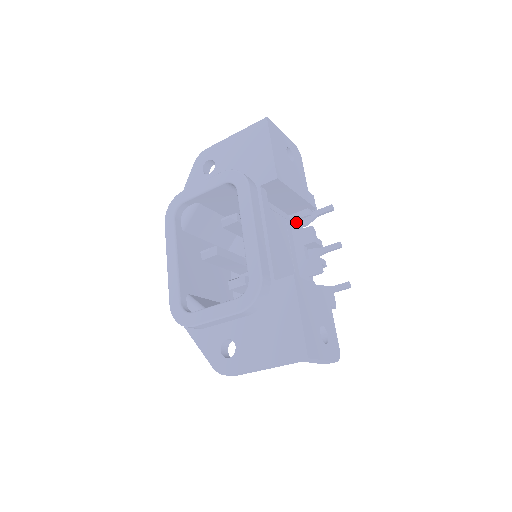
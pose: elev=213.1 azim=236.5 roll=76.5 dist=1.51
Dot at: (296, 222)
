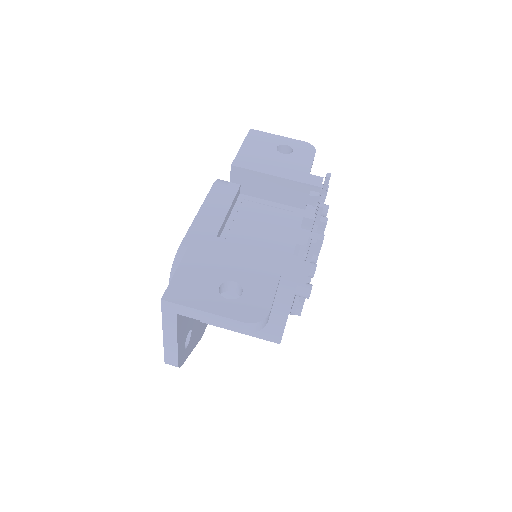
Dot at: occluded
